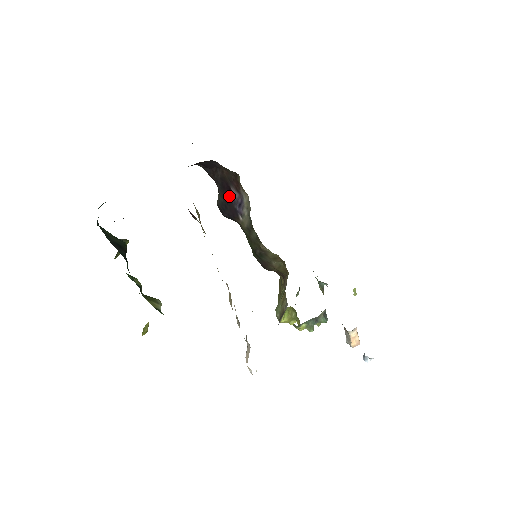
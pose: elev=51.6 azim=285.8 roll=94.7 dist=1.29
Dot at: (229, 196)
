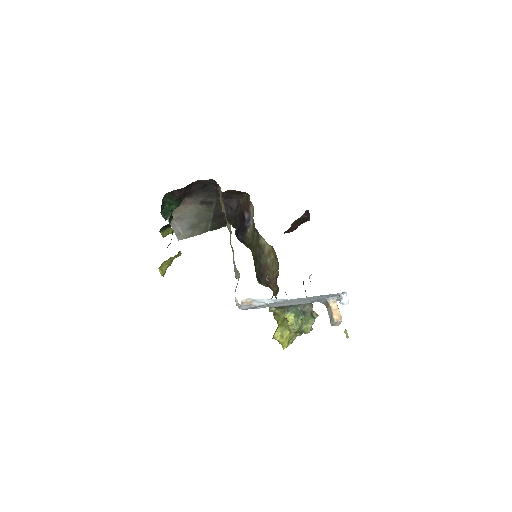
Dot at: (243, 221)
